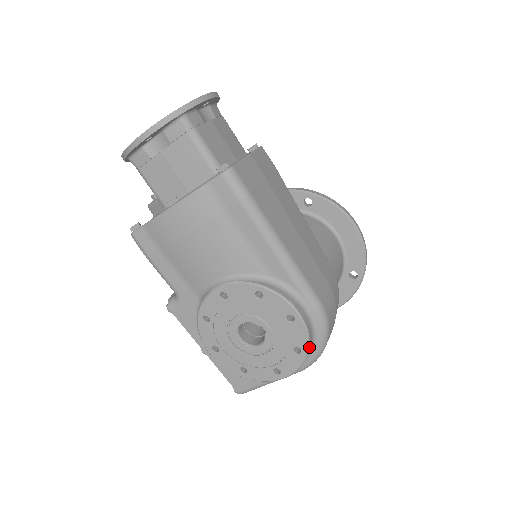
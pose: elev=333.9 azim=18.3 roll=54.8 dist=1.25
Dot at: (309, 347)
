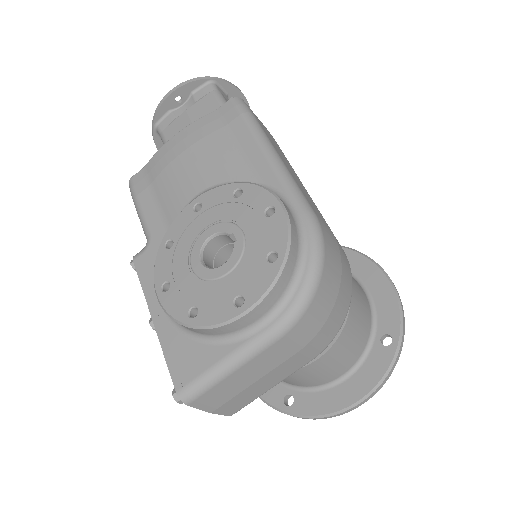
Dot at: (290, 250)
